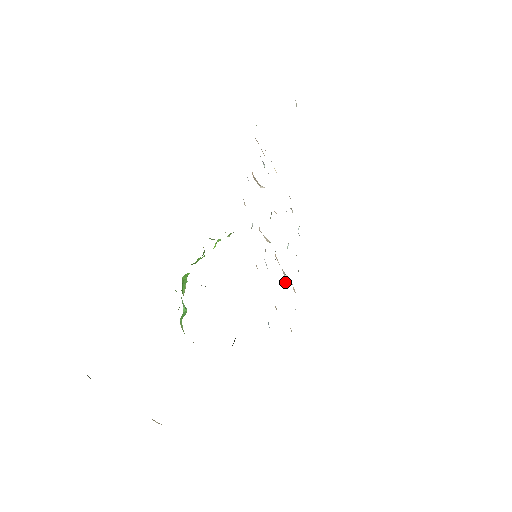
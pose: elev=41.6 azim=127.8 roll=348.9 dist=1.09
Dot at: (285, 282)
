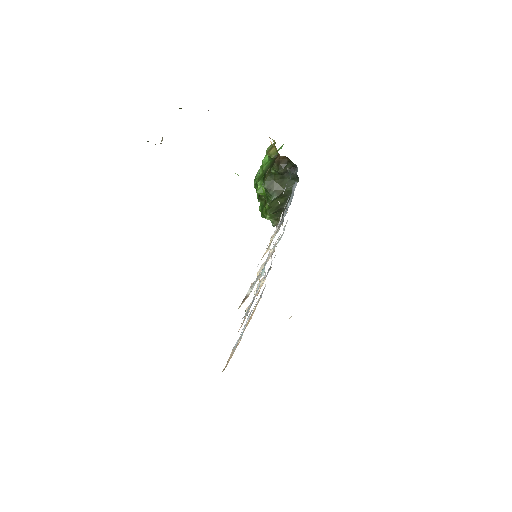
Dot at: (262, 272)
